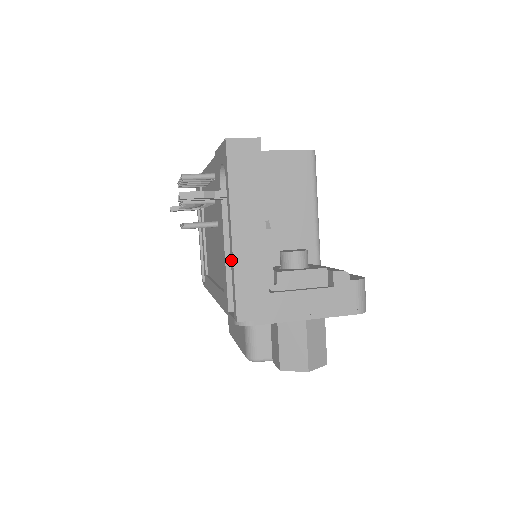
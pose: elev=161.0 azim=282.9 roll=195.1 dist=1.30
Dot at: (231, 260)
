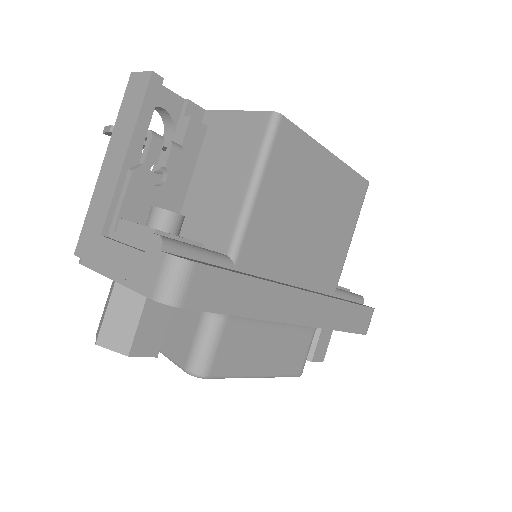
Dot at: occluded
